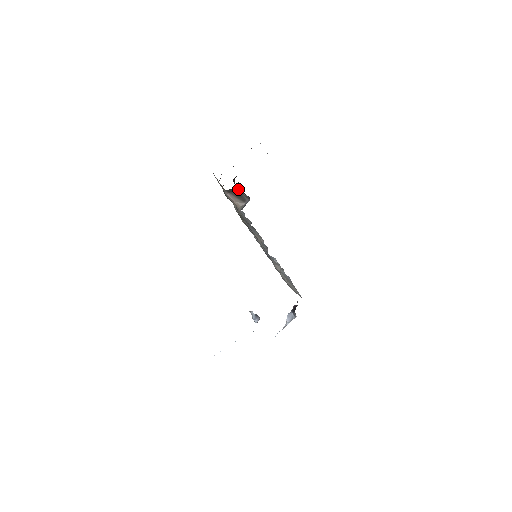
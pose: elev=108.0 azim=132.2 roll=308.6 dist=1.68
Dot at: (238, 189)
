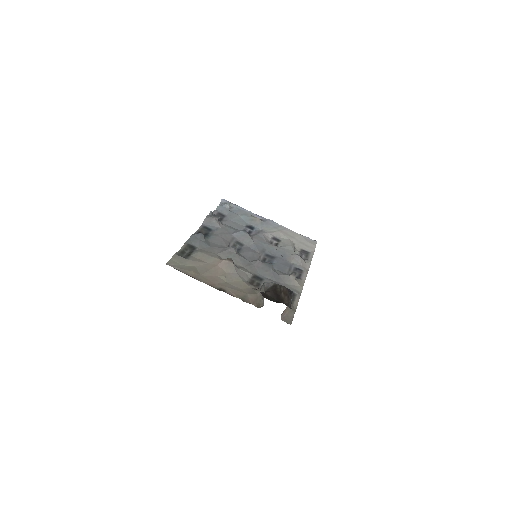
Dot at: (290, 308)
